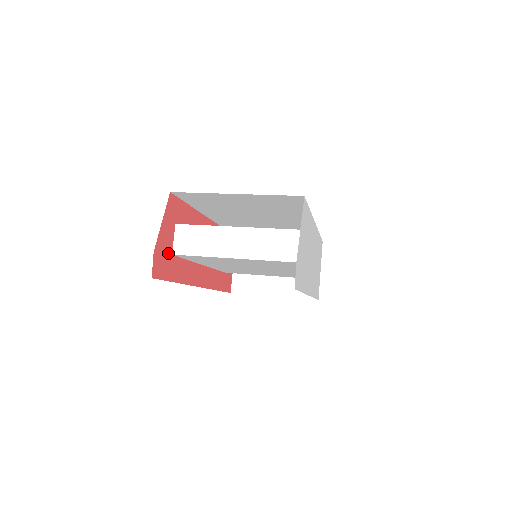
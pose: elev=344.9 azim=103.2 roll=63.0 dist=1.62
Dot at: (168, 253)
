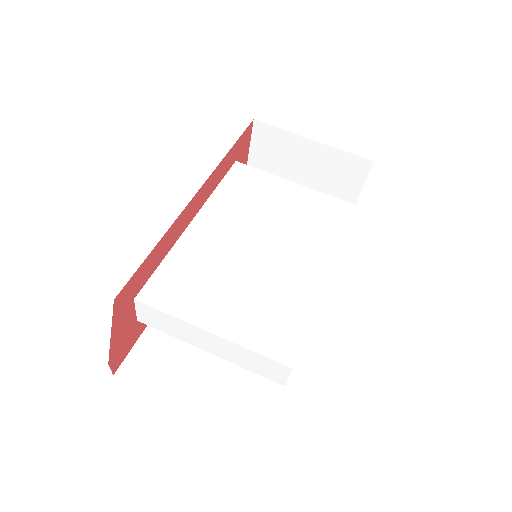
Dot at: (131, 328)
